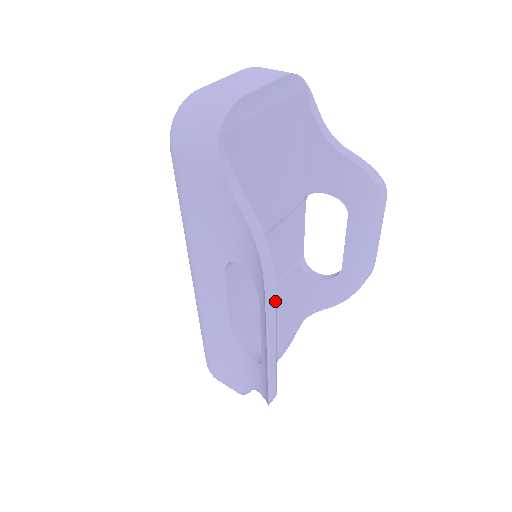
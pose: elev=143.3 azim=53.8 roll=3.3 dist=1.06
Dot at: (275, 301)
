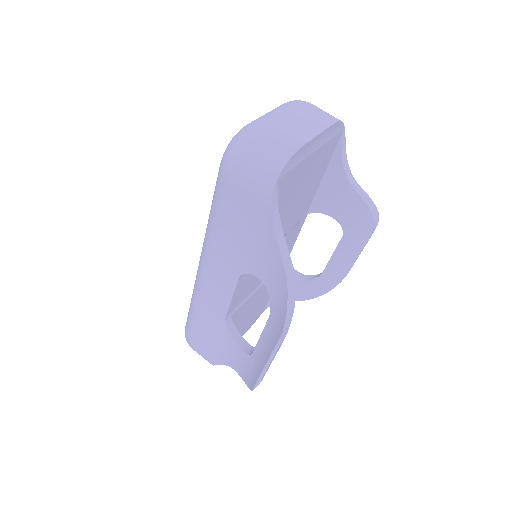
Dot at: (290, 323)
